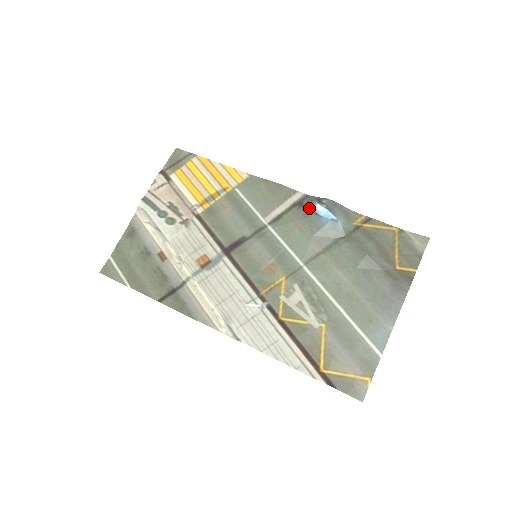
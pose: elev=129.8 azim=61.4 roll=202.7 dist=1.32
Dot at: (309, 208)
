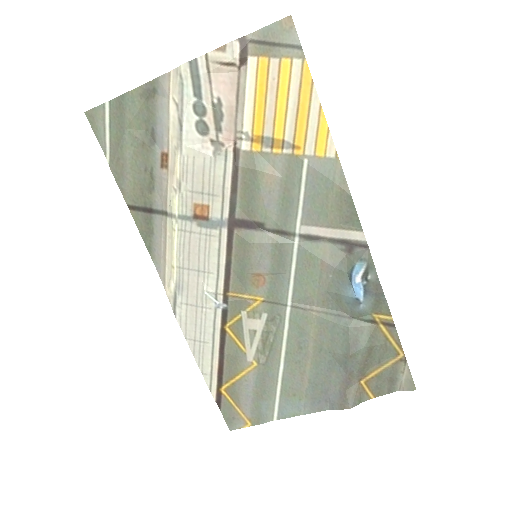
Dot at: (351, 264)
